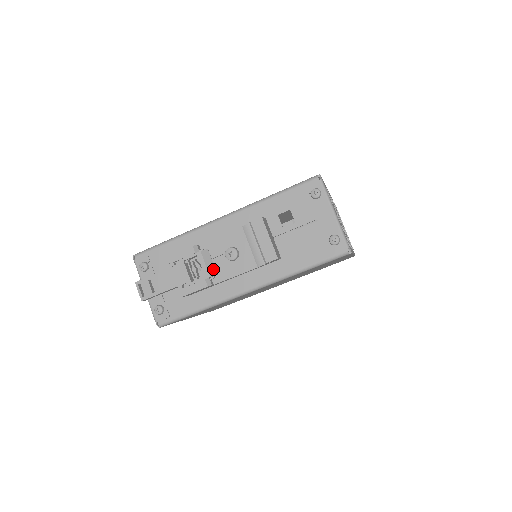
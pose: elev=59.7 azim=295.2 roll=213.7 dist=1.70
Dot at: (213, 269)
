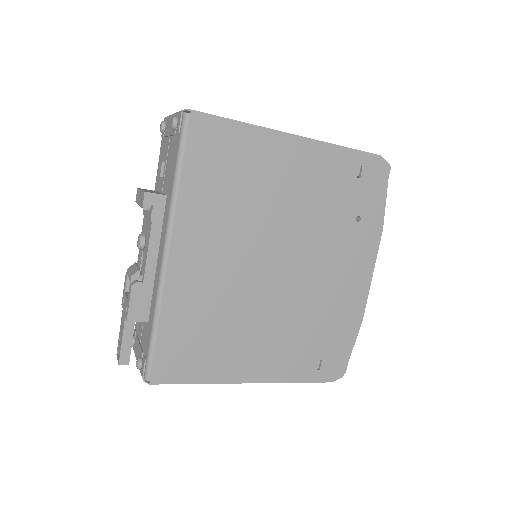
Dot at: (136, 270)
